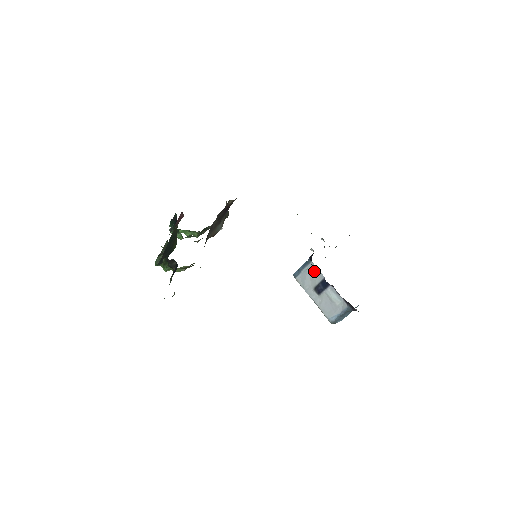
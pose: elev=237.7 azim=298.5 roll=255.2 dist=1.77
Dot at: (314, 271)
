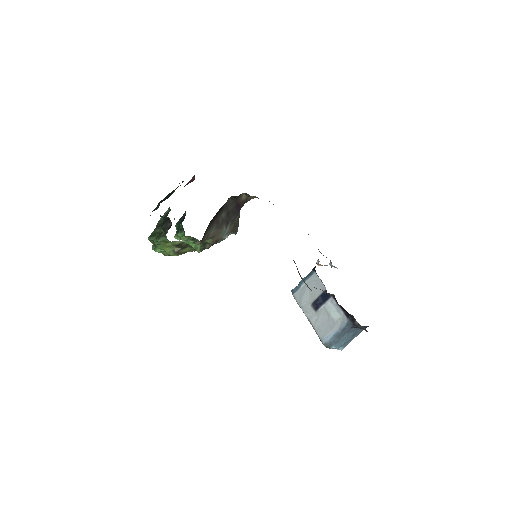
Dot at: (315, 283)
